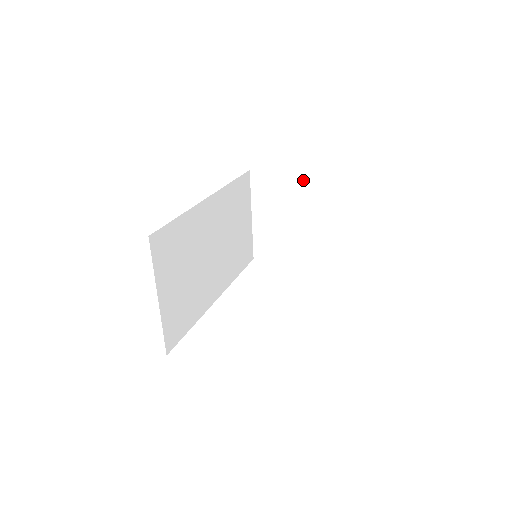
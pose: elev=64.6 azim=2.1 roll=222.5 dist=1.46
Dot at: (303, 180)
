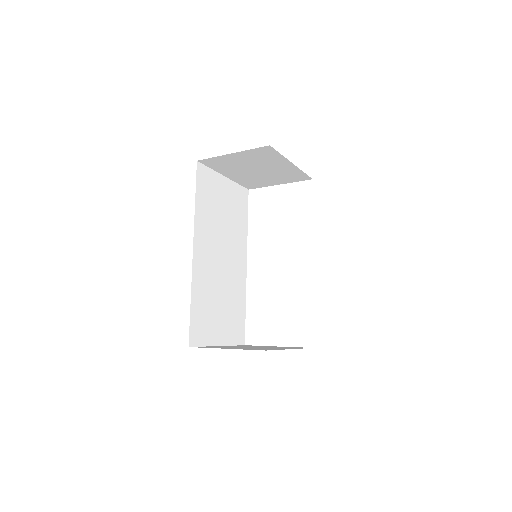
Dot at: (249, 153)
